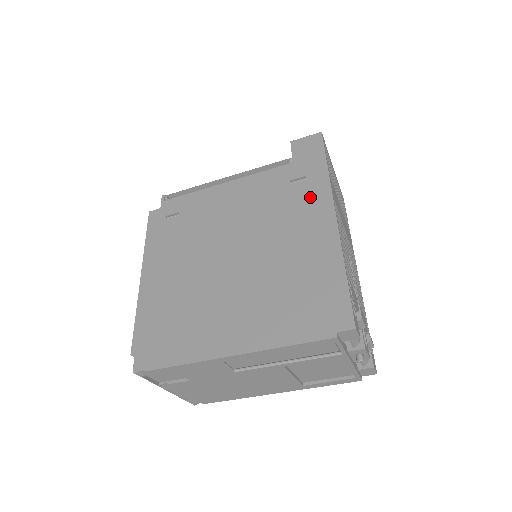
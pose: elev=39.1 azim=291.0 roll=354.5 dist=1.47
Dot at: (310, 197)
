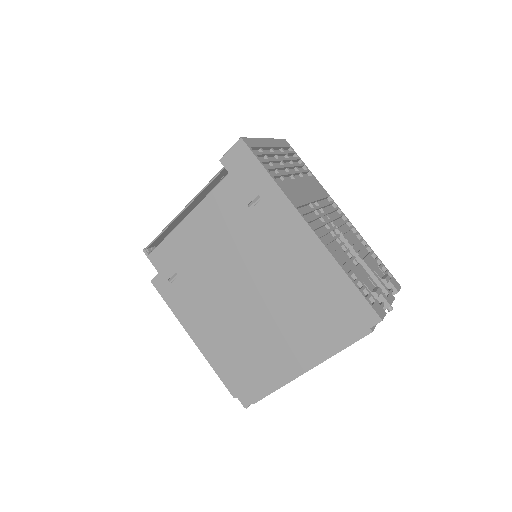
Dot at: (277, 217)
